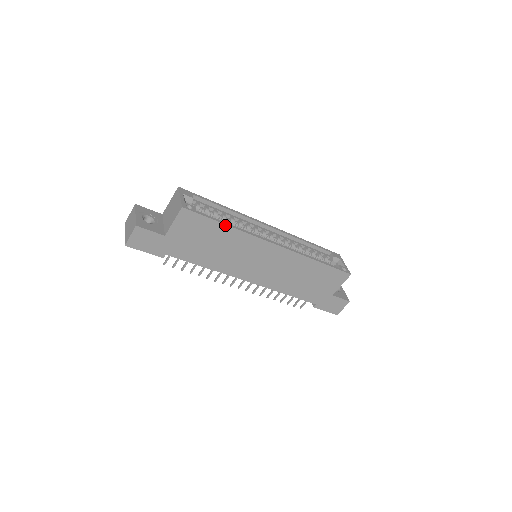
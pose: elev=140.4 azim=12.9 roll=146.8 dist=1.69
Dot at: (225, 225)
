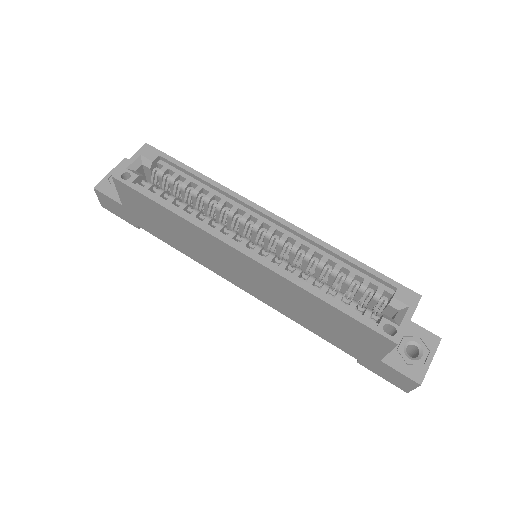
Dot at: (166, 208)
